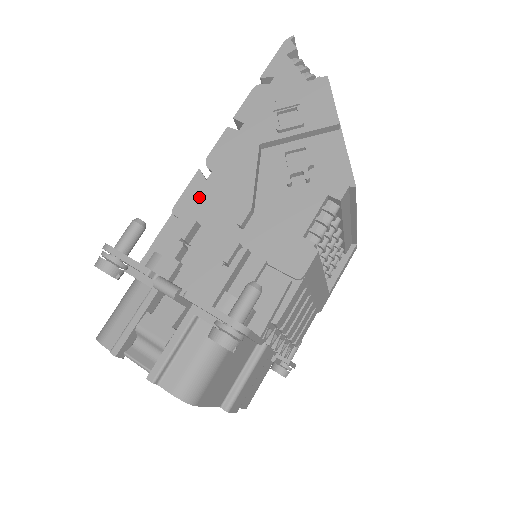
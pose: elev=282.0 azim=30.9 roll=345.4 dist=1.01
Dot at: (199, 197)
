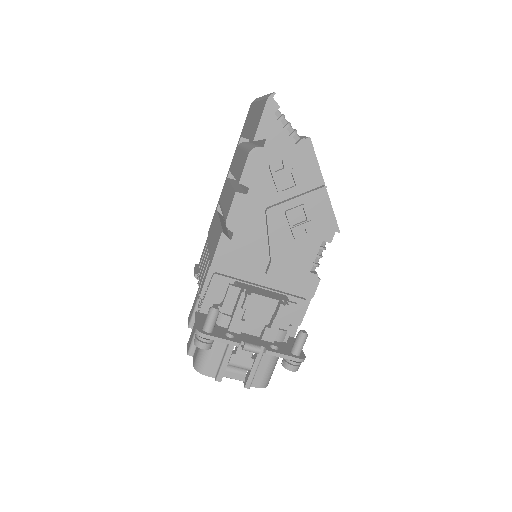
Dot at: (229, 255)
